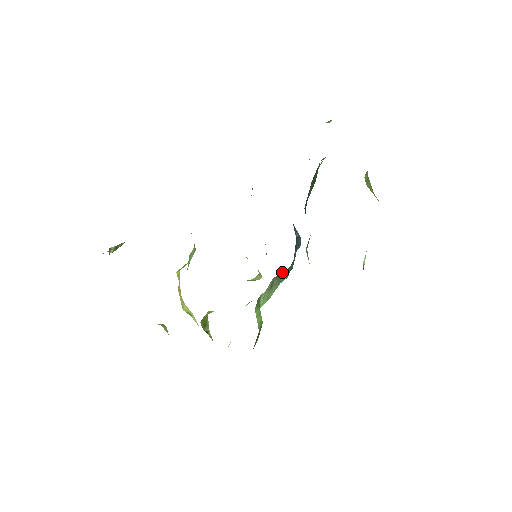
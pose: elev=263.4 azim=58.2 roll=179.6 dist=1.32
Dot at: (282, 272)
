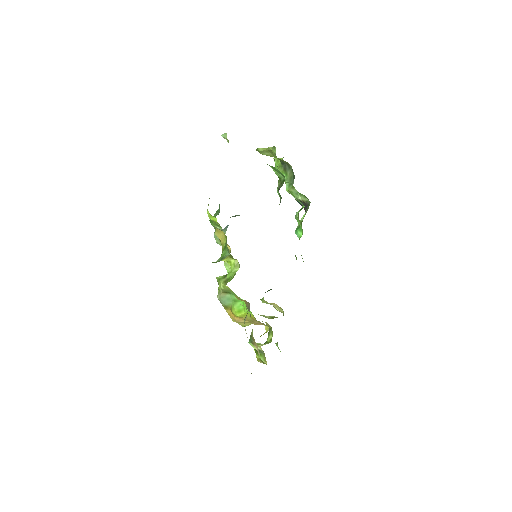
Dot at: occluded
